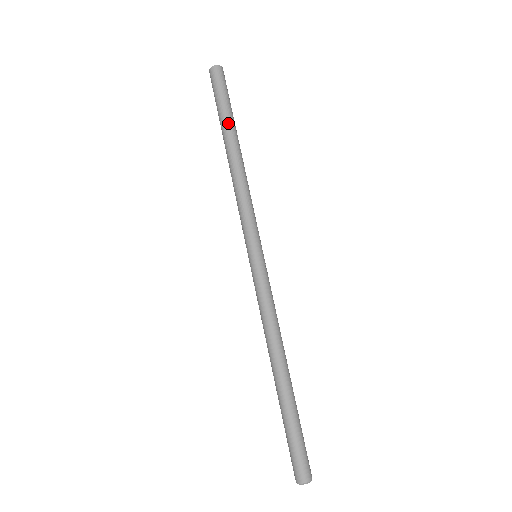
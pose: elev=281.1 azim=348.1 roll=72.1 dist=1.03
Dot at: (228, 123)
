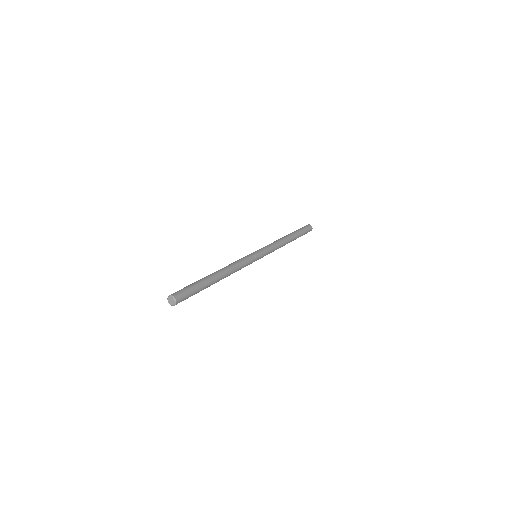
Dot at: (294, 232)
